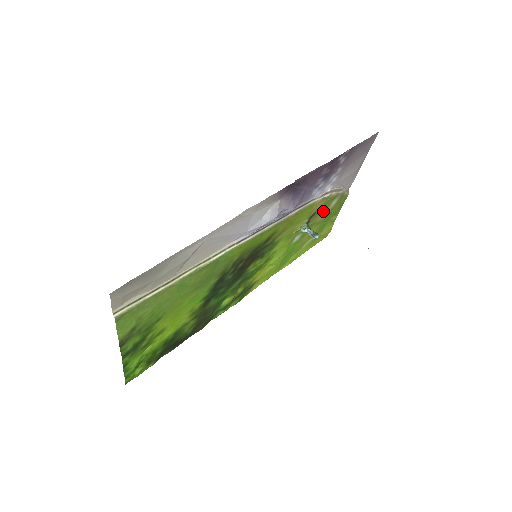
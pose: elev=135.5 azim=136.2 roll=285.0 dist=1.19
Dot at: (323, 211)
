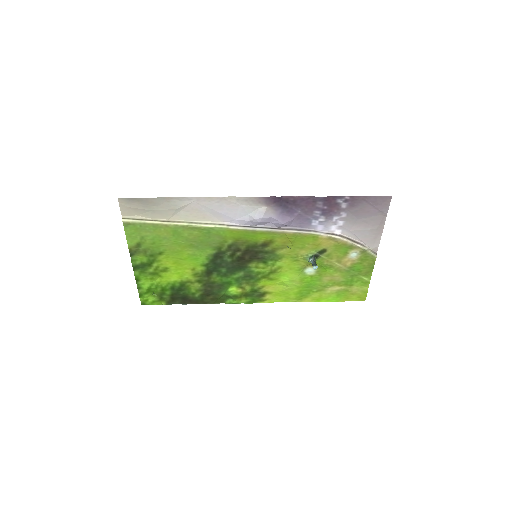
Dot at: (340, 257)
